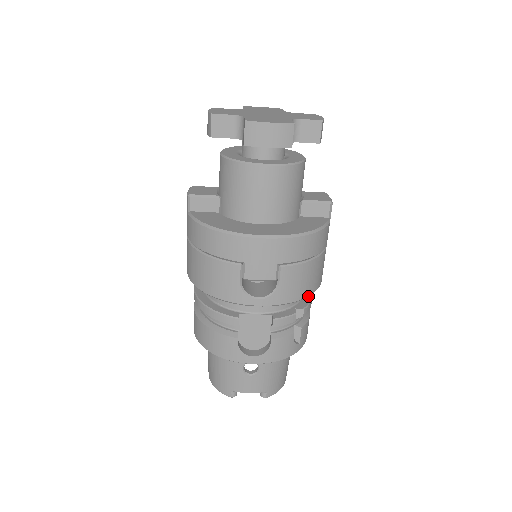
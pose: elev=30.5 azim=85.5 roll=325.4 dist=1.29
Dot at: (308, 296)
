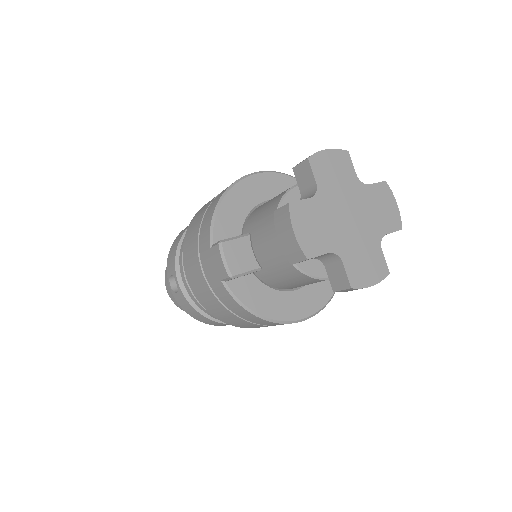
Dot at: occluded
